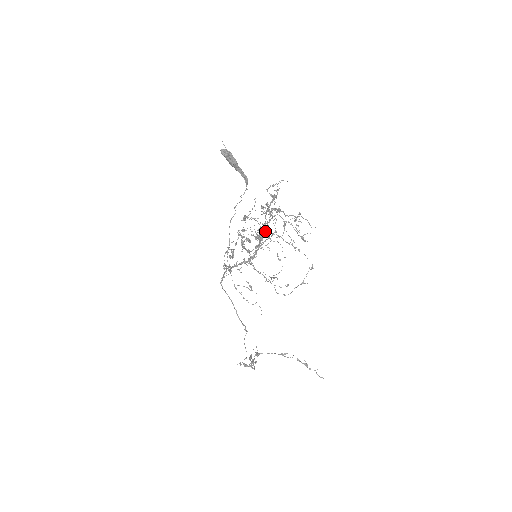
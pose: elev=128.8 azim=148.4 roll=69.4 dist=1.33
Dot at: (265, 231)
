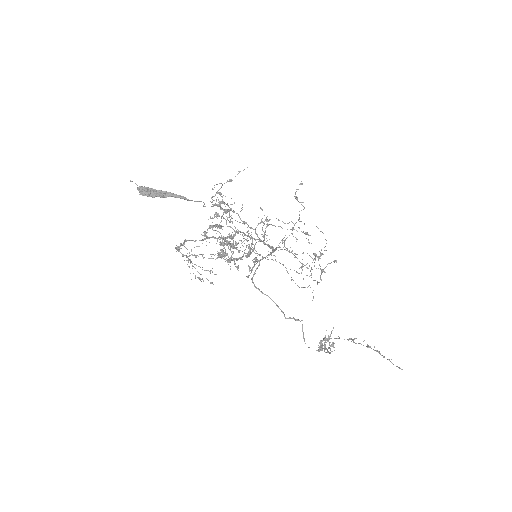
Dot at: (262, 222)
